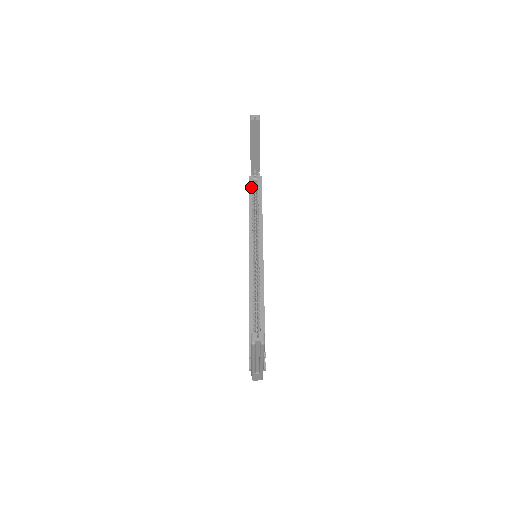
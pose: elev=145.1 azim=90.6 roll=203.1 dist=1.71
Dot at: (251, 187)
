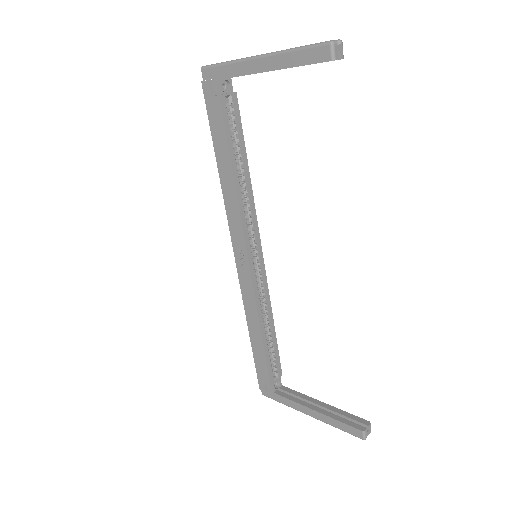
Dot at: (227, 119)
